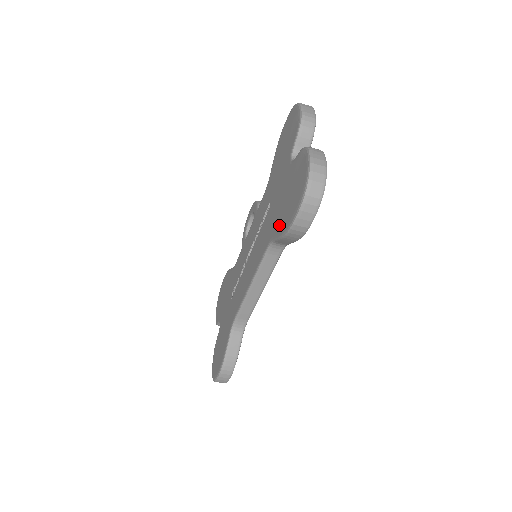
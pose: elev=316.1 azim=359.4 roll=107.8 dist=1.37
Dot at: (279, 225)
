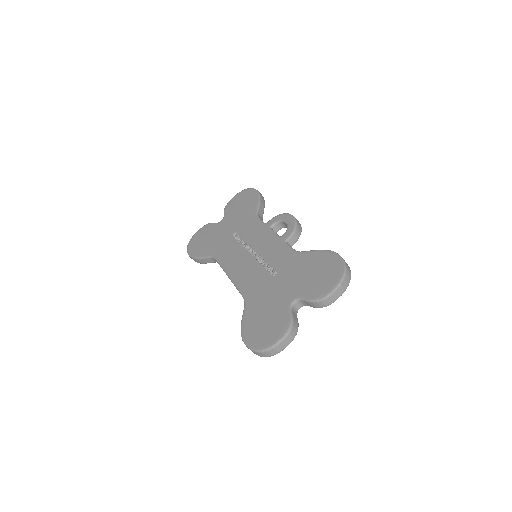
Dot at: (250, 313)
